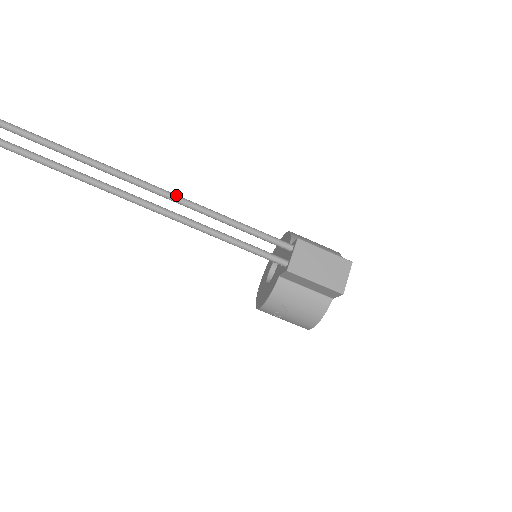
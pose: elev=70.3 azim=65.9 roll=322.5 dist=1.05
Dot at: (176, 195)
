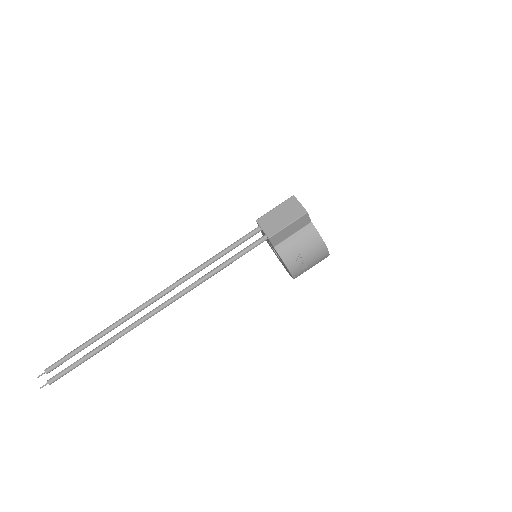
Dot at: (182, 278)
